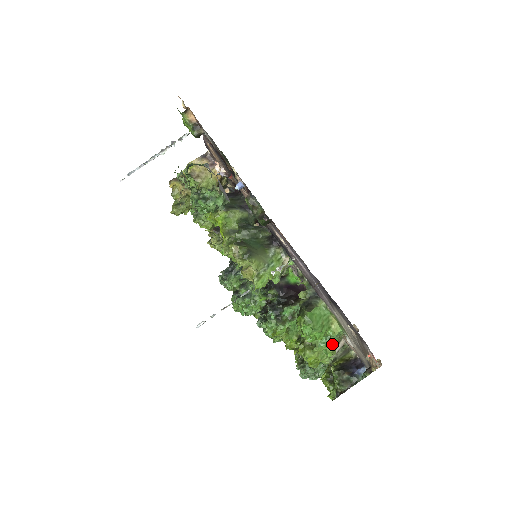
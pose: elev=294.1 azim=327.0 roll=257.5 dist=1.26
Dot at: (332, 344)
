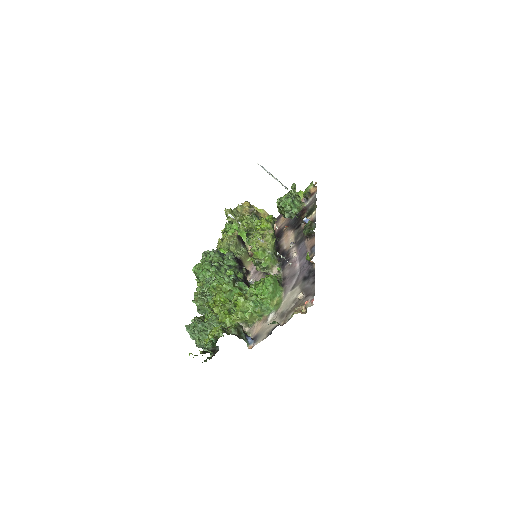
Dot at: (254, 313)
